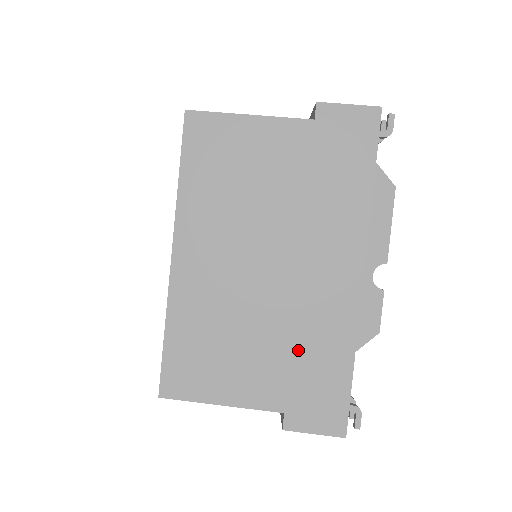
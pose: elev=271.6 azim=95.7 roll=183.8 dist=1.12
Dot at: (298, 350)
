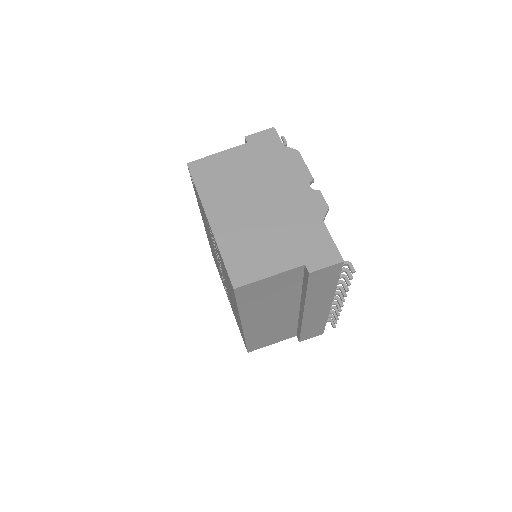
Dot at: (294, 233)
